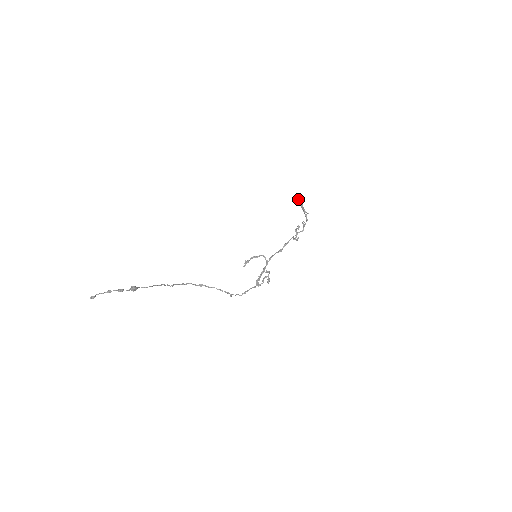
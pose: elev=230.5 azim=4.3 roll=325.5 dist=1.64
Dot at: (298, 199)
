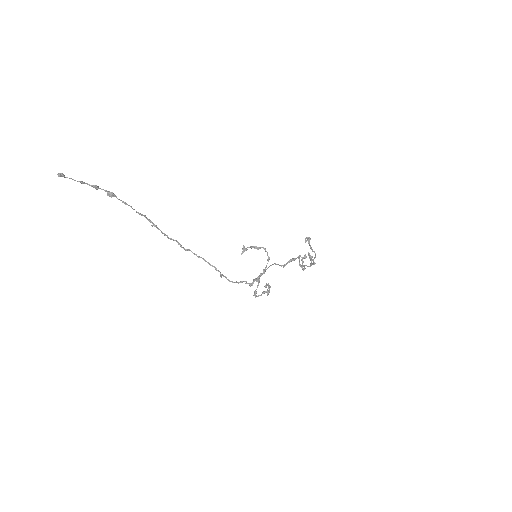
Dot at: (305, 238)
